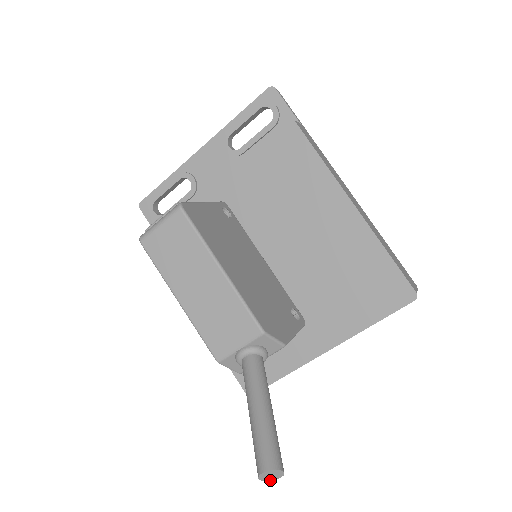
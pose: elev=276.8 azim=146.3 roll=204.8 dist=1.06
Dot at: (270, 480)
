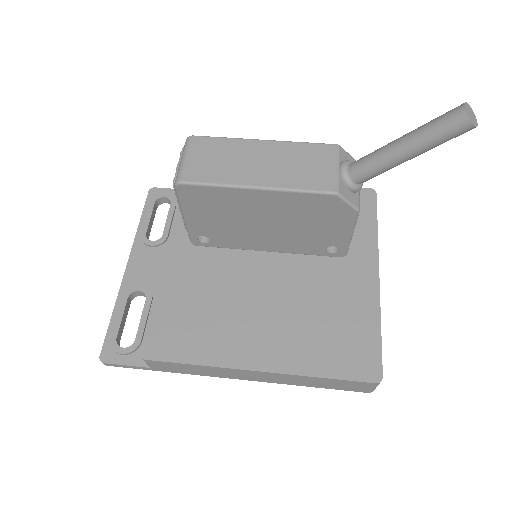
Dot at: (476, 126)
